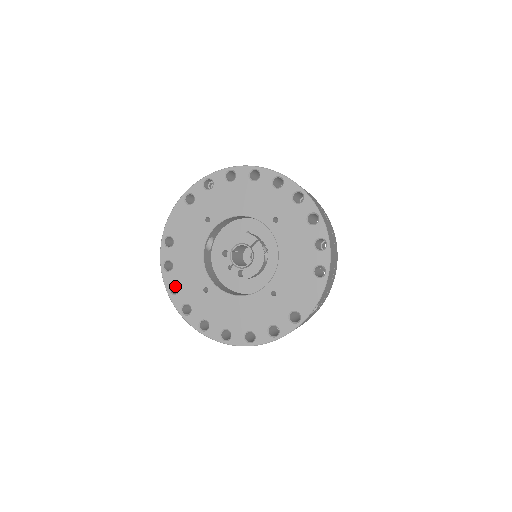
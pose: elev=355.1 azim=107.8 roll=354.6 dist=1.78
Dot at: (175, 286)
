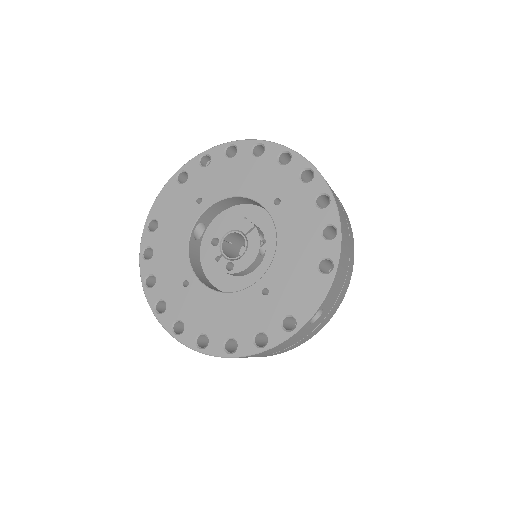
Dot at: (154, 280)
